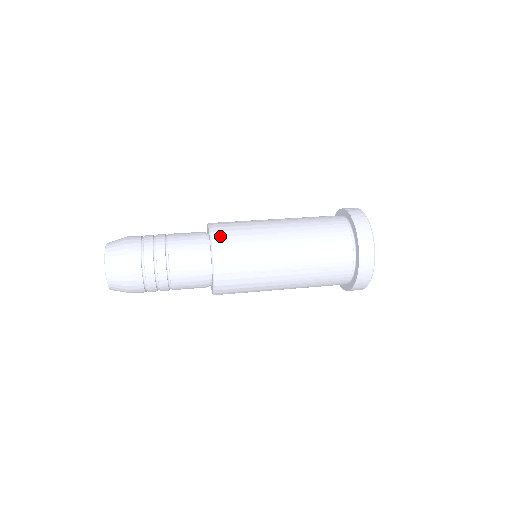
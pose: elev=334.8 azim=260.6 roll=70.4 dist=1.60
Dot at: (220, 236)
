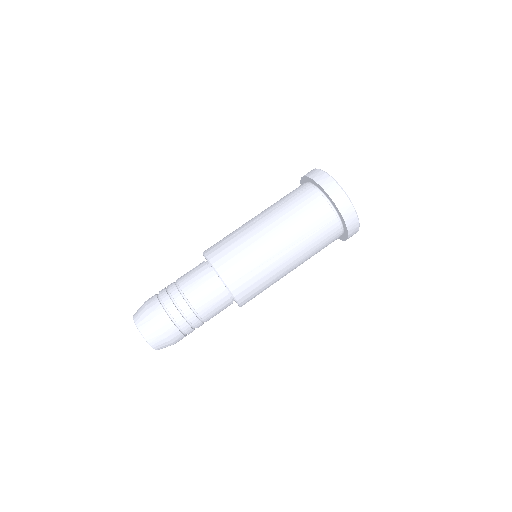
Dot at: (245, 299)
